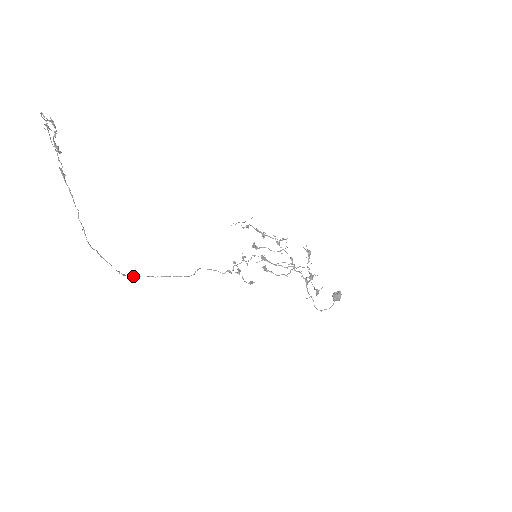
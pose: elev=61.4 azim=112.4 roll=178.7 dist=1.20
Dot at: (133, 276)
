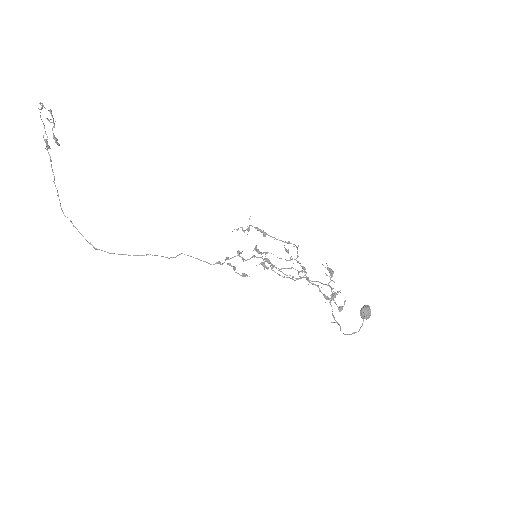
Dot at: occluded
